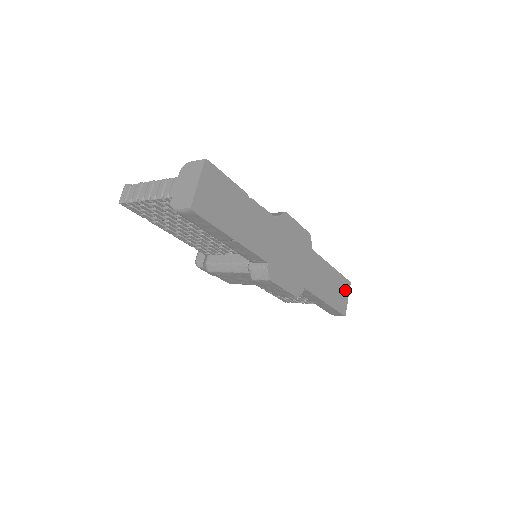
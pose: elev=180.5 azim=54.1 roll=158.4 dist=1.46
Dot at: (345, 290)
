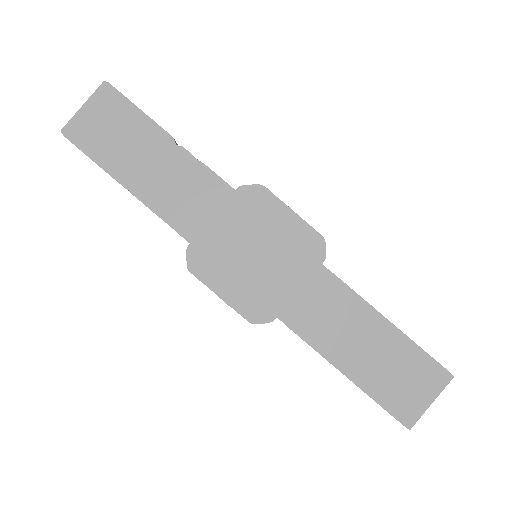
Dot at: (425, 381)
